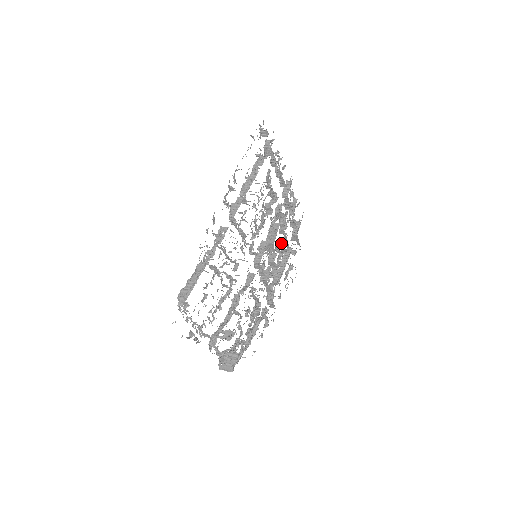
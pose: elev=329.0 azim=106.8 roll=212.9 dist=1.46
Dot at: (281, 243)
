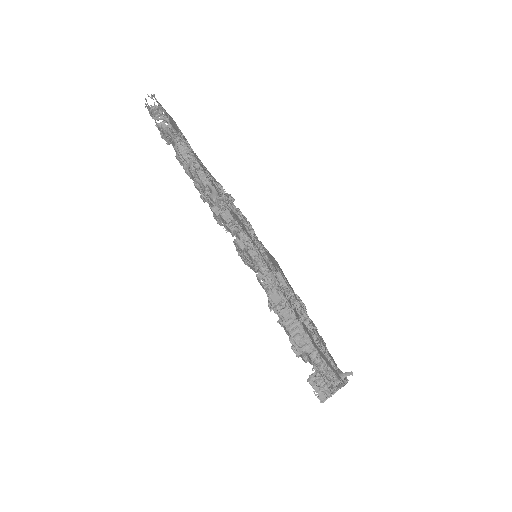
Dot at: occluded
